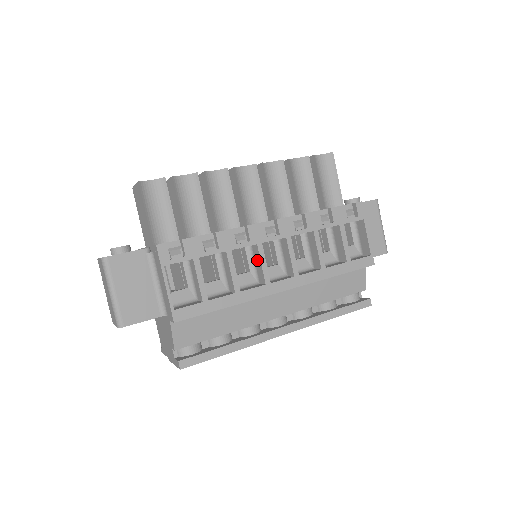
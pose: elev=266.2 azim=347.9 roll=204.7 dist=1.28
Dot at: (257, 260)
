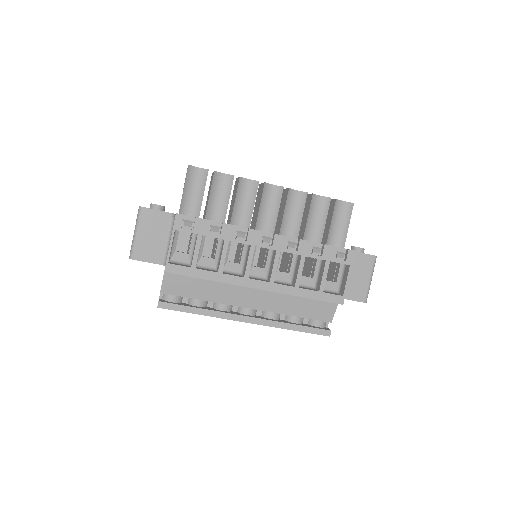
Dot at: (247, 257)
